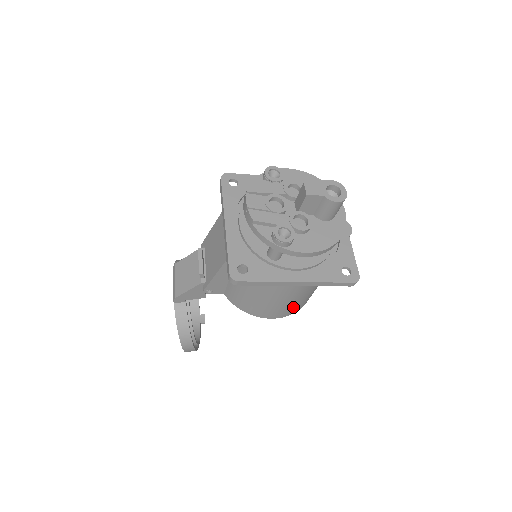
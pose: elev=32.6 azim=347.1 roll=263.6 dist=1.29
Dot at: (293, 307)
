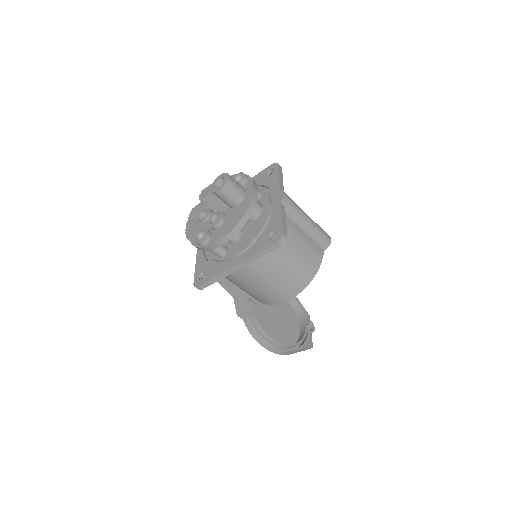
Dot at: (289, 284)
